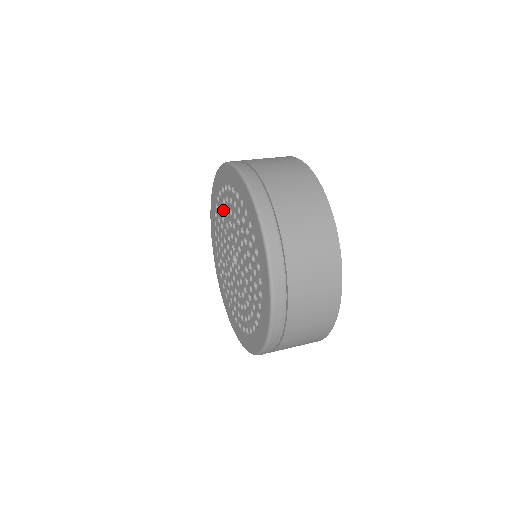
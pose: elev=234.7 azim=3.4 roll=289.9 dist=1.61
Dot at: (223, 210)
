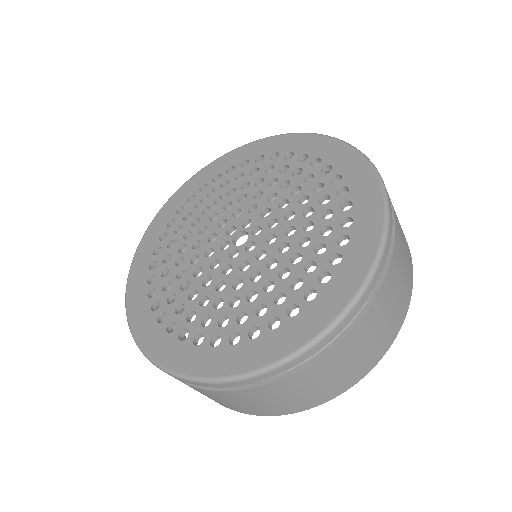
Dot at: (241, 180)
